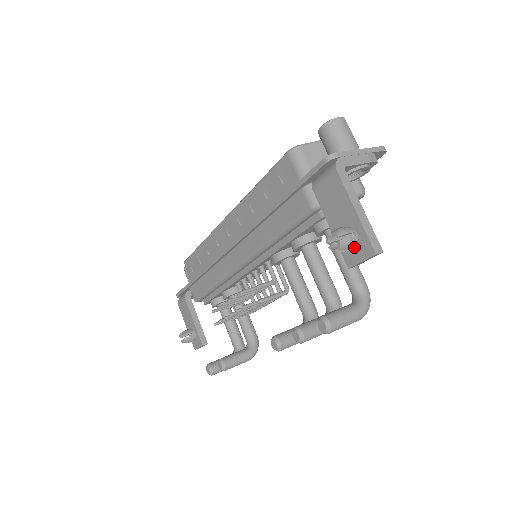
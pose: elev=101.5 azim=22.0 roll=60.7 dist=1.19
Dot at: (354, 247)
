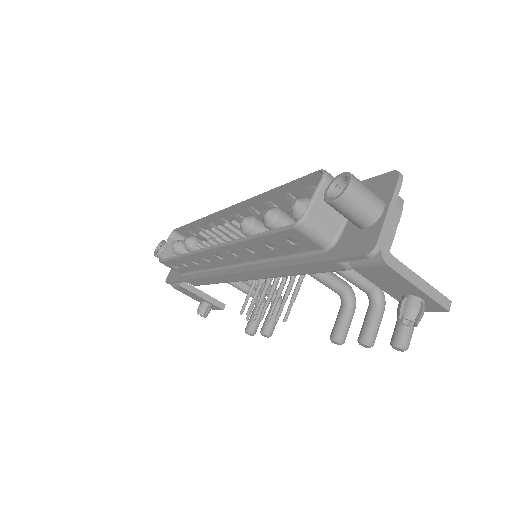
Dot at: occluded
